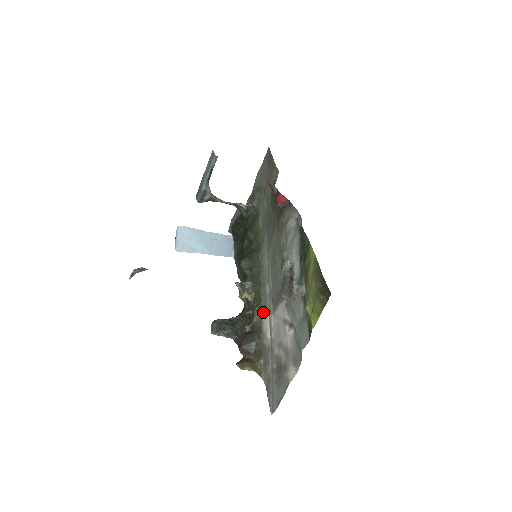
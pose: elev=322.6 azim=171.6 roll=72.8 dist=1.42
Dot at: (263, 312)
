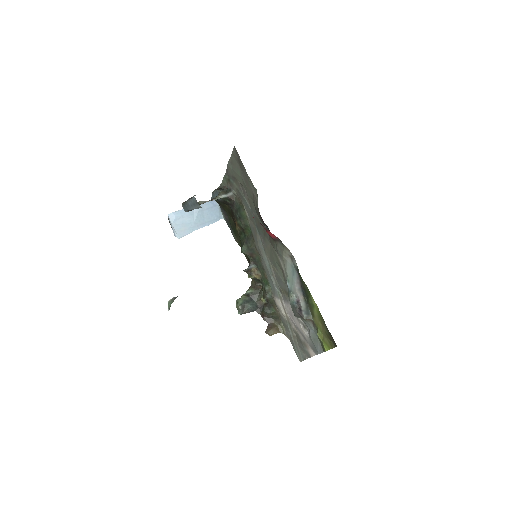
Dot at: (274, 294)
